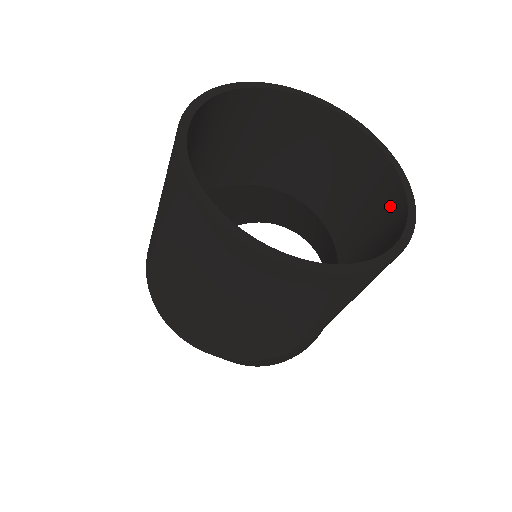
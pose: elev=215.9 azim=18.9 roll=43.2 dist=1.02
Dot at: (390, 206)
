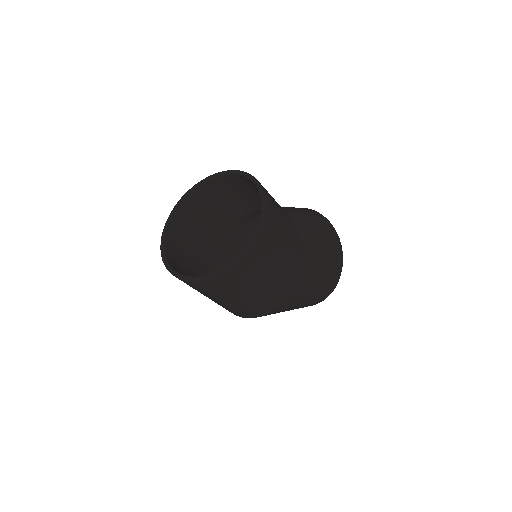
Dot at: occluded
